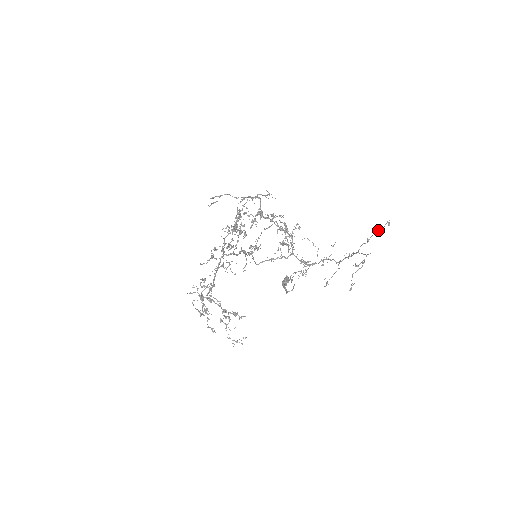
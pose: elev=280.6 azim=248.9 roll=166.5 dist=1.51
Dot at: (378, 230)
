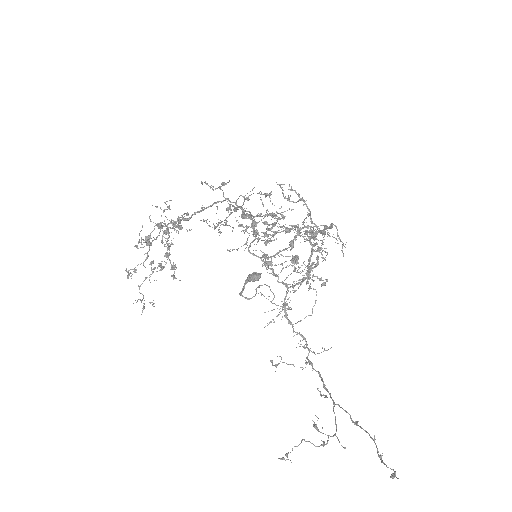
Dot at: occluded
